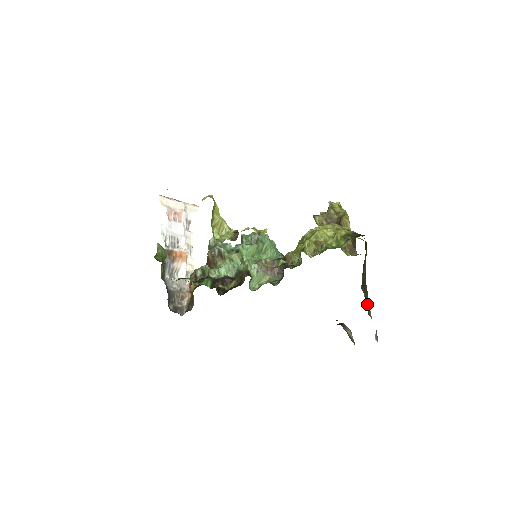
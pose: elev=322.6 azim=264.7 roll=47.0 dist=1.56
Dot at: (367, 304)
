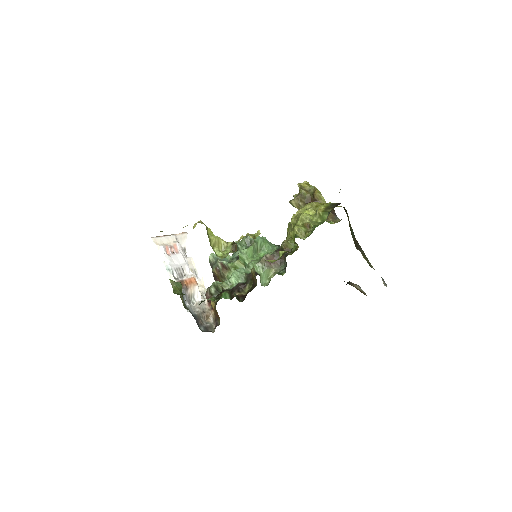
Dot at: (366, 259)
